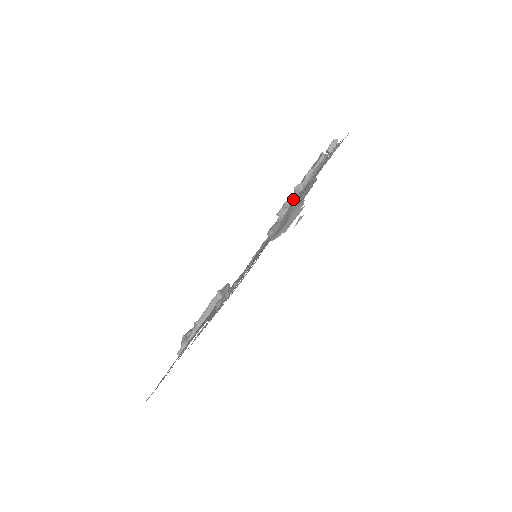
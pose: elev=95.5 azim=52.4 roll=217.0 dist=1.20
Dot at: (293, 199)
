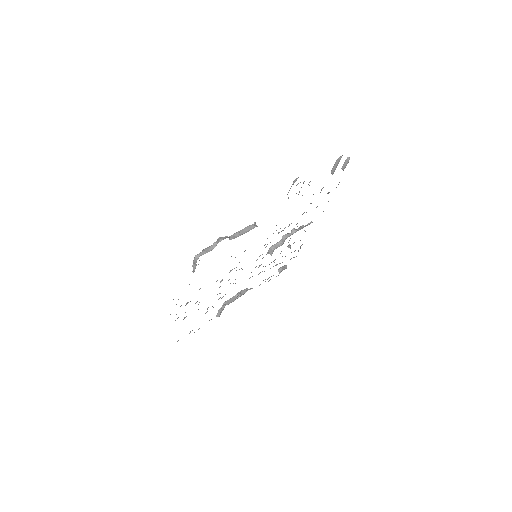
Dot at: (346, 161)
